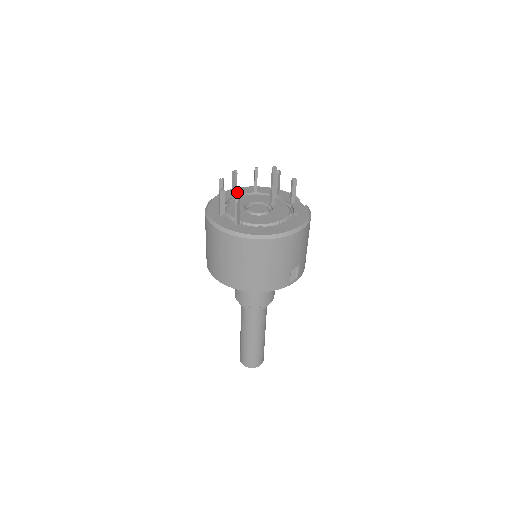
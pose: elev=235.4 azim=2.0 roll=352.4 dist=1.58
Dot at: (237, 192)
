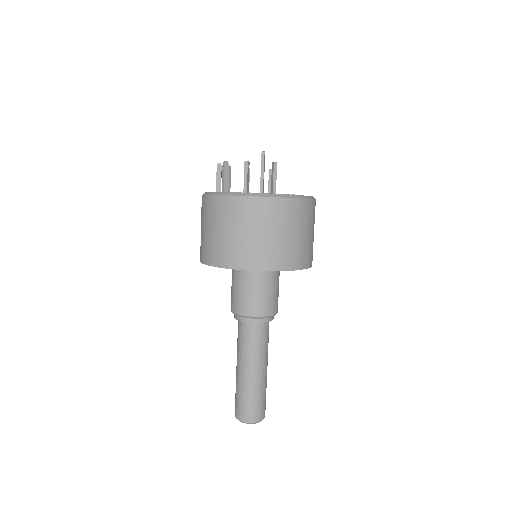
Dot at: occluded
